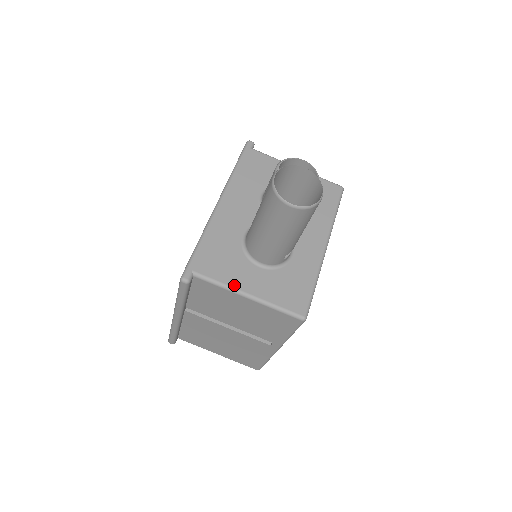
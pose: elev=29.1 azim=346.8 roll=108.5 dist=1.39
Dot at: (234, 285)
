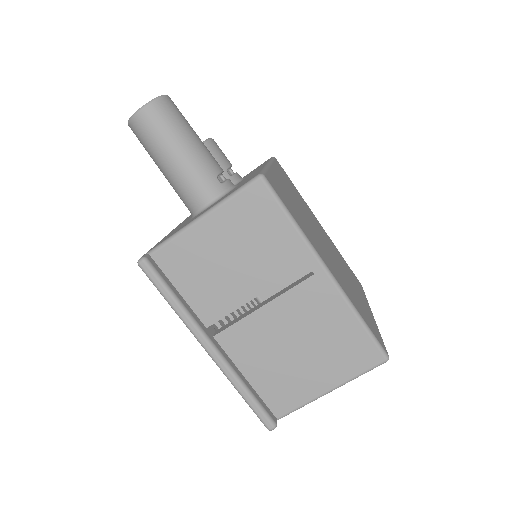
Dot at: (186, 225)
